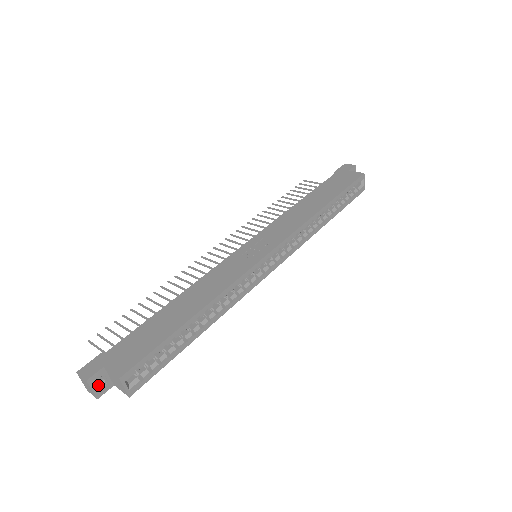
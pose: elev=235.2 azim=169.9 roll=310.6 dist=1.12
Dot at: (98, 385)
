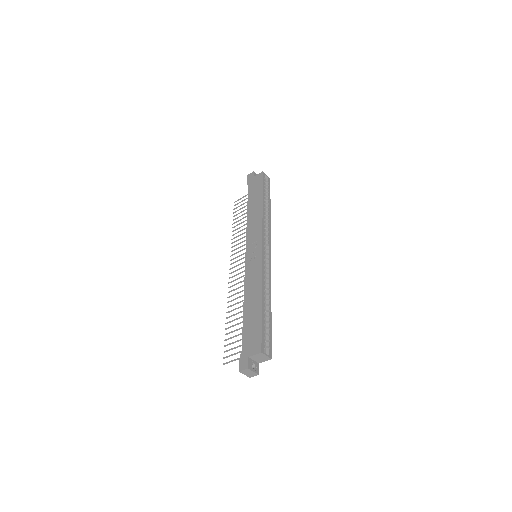
Dot at: (253, 368)
